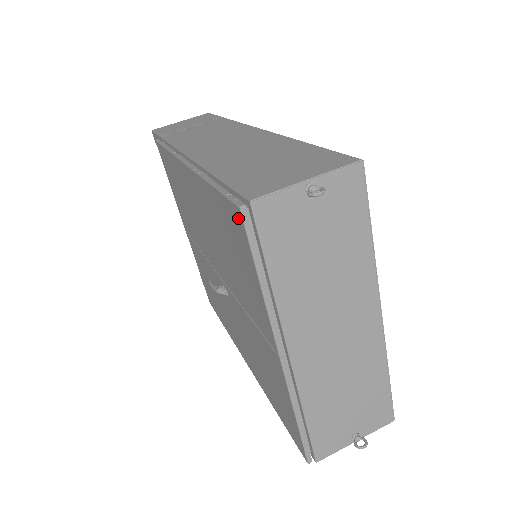
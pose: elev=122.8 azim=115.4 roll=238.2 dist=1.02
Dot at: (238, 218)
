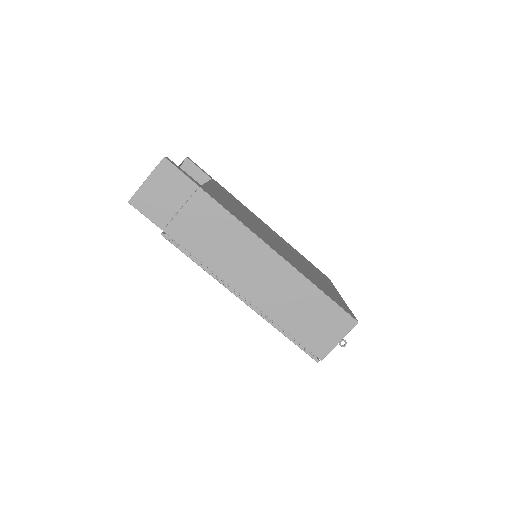
Dot at: occluded
